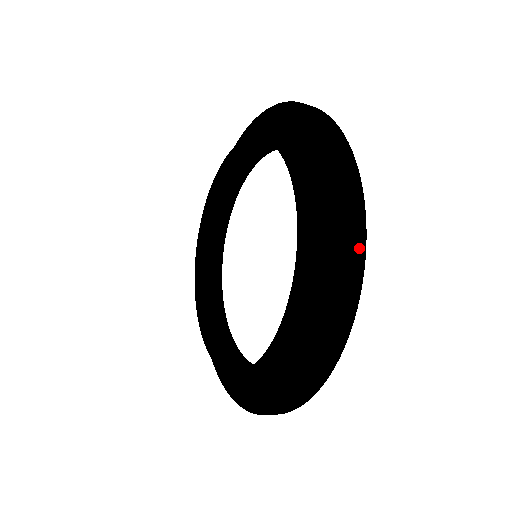
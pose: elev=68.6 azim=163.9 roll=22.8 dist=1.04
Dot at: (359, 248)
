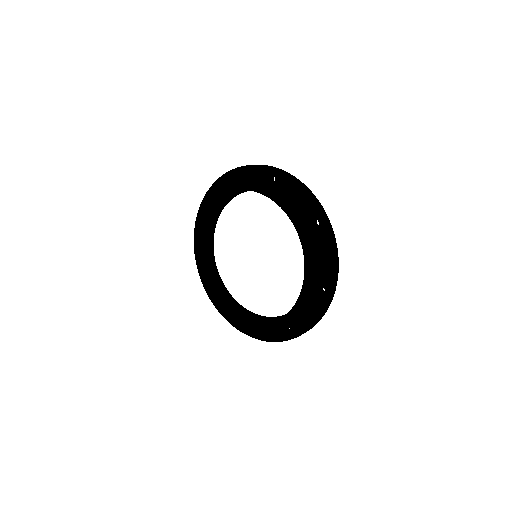
Dot at: (298, 181)
